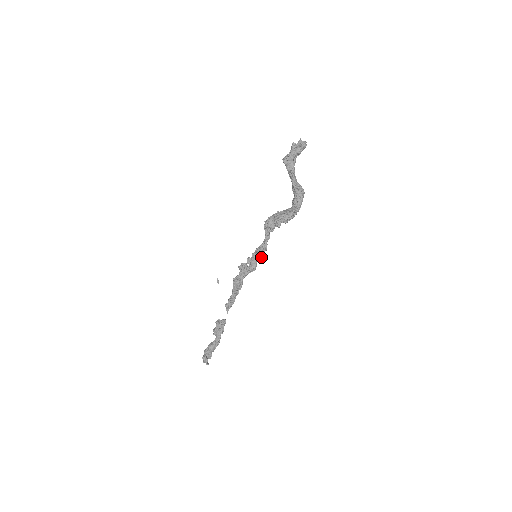
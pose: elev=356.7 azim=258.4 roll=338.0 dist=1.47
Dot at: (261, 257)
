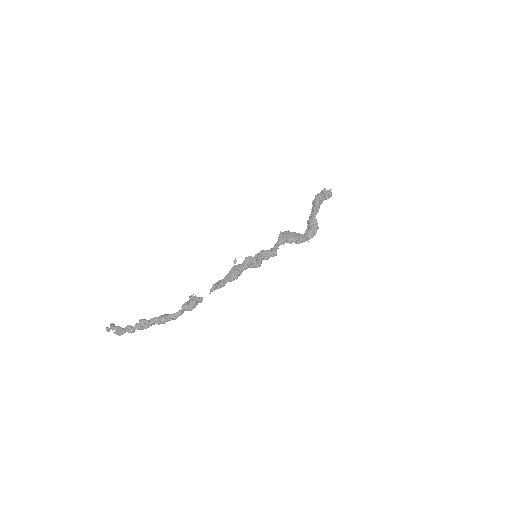
Dot at: occluded
